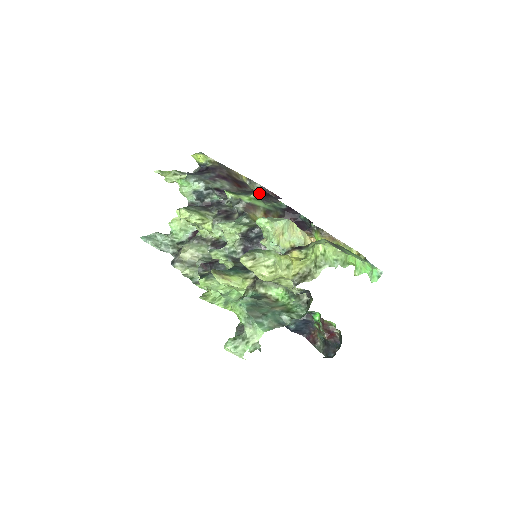
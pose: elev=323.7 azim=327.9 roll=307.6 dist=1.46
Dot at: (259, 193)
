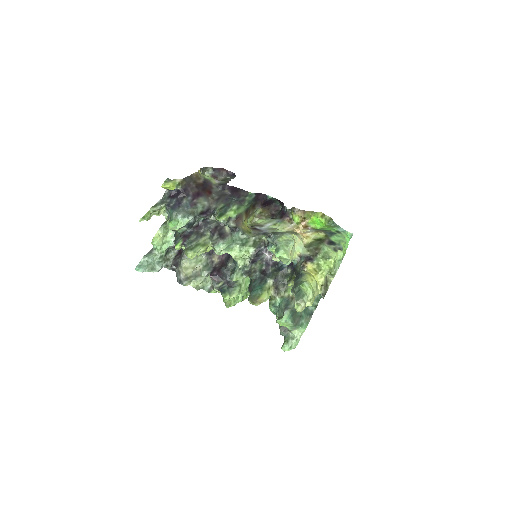
Dot at: (231, 193)
